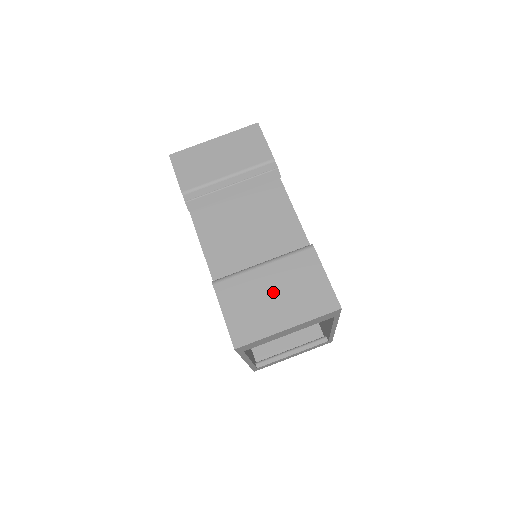
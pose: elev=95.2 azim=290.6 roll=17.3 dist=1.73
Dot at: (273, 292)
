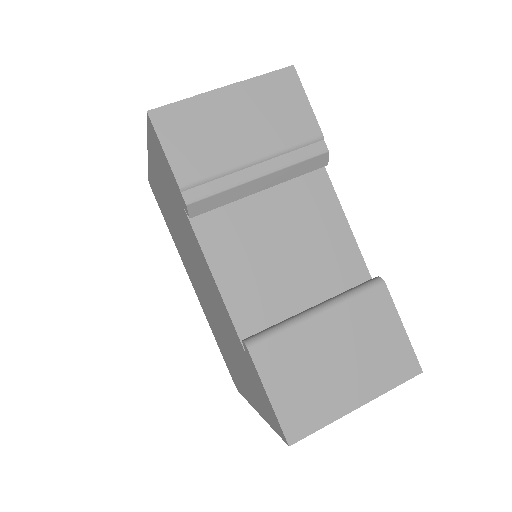
Dot at: (336, 355)
